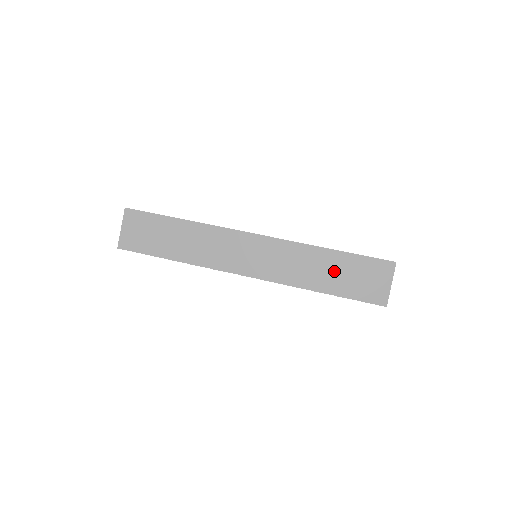
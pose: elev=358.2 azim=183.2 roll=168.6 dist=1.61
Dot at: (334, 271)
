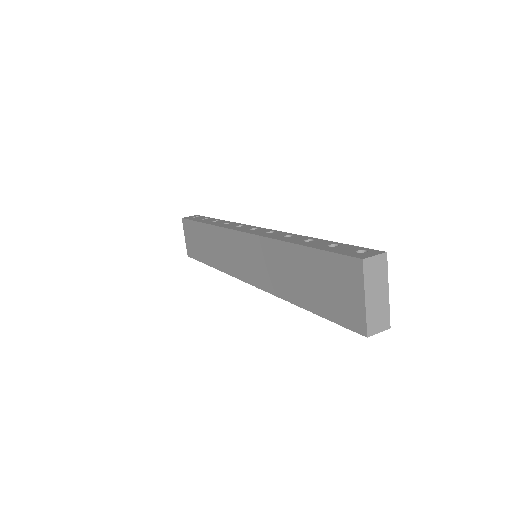
Dot at: (303, 276)
